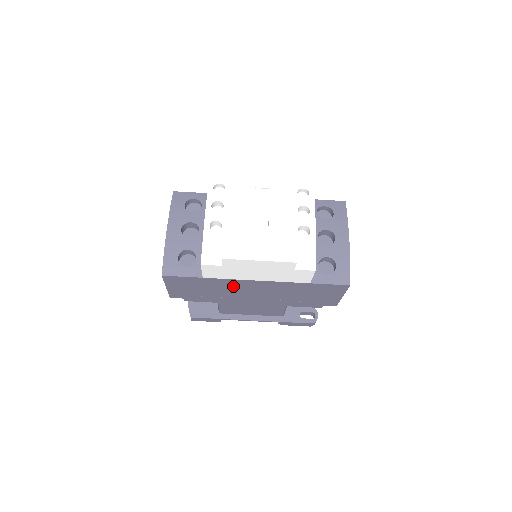
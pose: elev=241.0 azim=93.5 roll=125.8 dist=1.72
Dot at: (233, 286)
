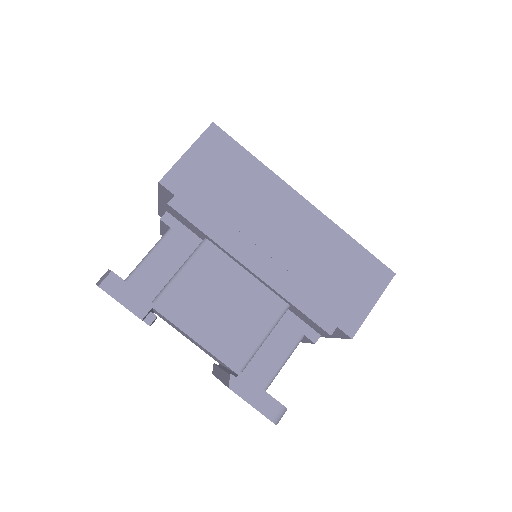
Dot at: (268, 198)
